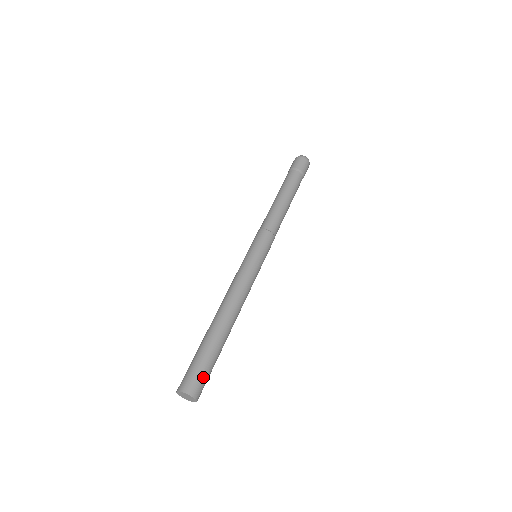
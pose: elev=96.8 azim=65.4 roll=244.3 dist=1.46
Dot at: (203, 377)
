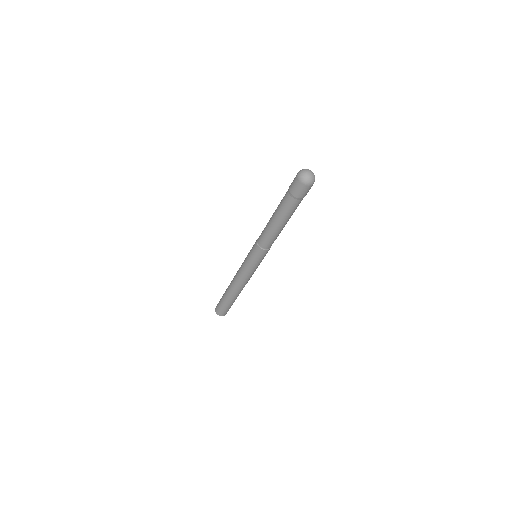
Dot at: (227, 310)
